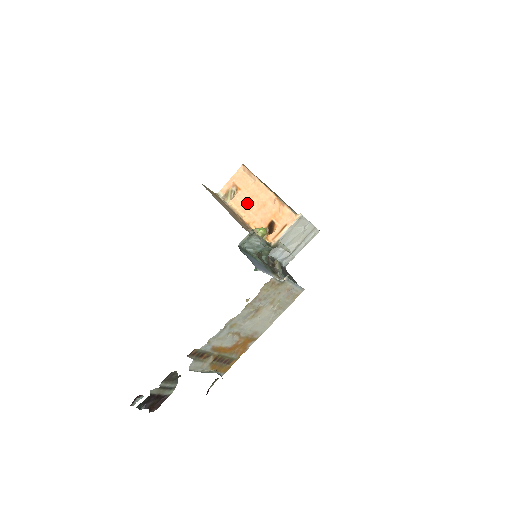
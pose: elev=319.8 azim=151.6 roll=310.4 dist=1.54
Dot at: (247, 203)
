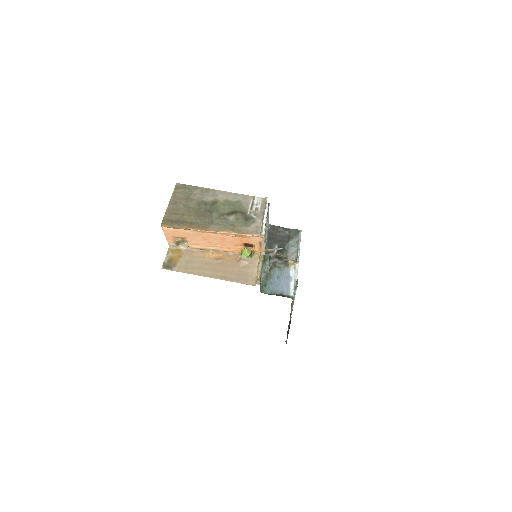
Dot at: (206, 242)
